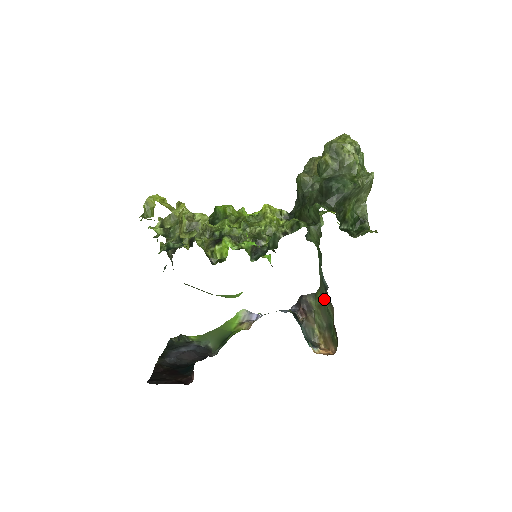
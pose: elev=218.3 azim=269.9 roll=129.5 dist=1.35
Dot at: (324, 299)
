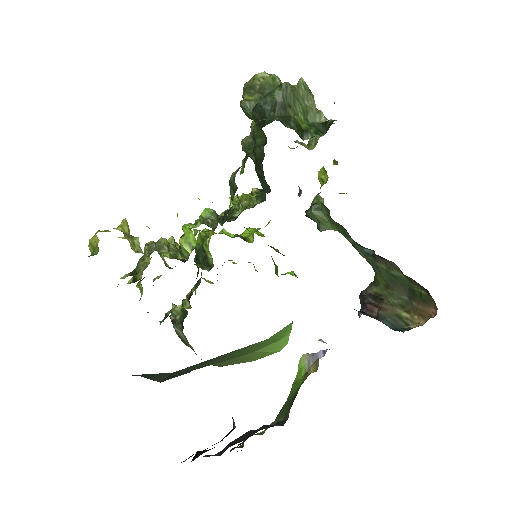
Dot at: (383, 272)
